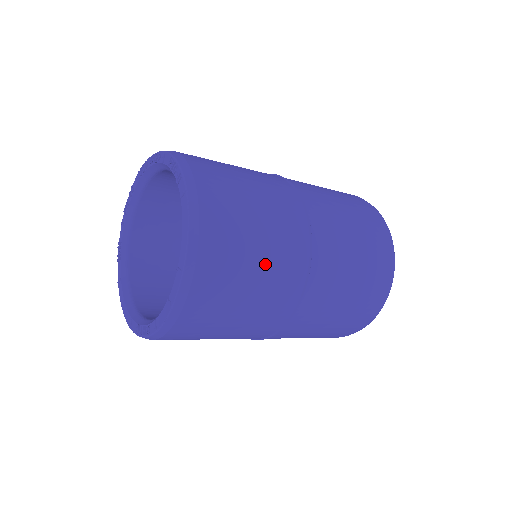
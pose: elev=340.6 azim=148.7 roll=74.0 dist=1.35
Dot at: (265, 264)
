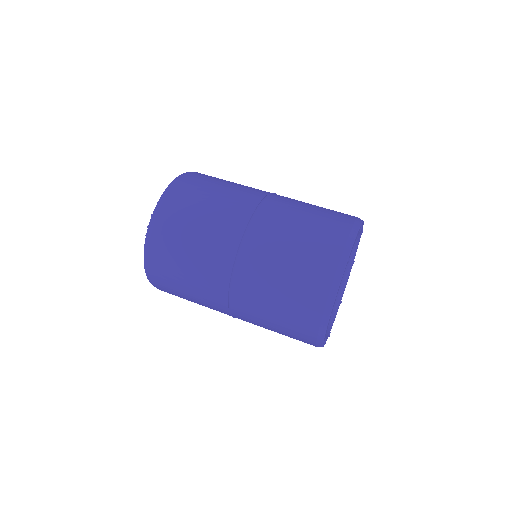
Dot at: (196, 299)
